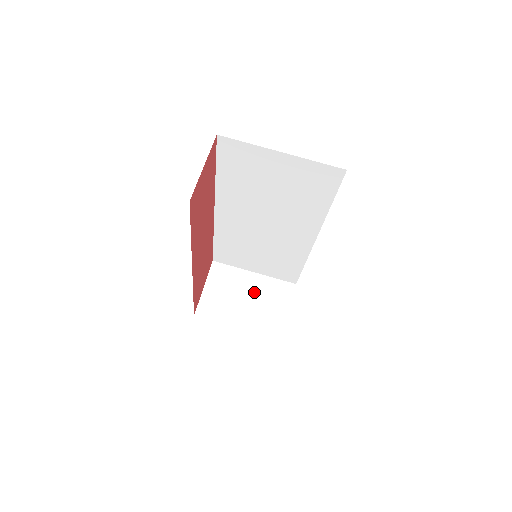
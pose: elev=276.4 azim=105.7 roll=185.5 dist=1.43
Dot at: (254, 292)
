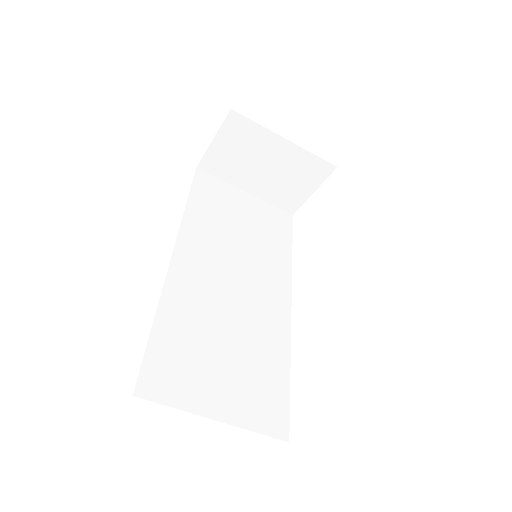
Dot at: (278, 162)
